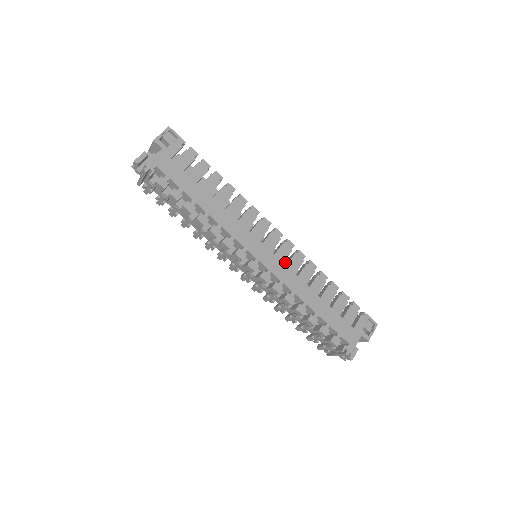
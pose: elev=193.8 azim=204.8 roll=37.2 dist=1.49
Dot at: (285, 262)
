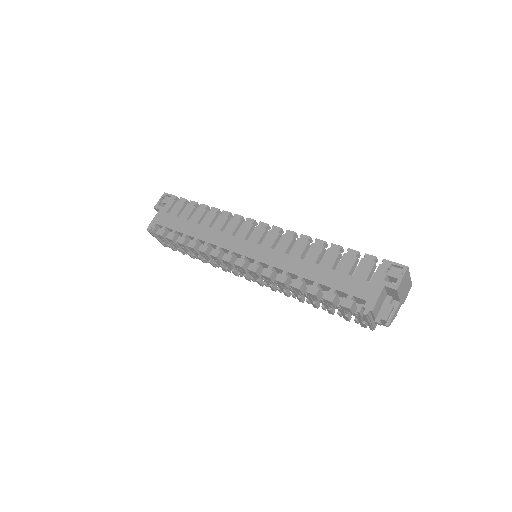
Dot at: occluded
